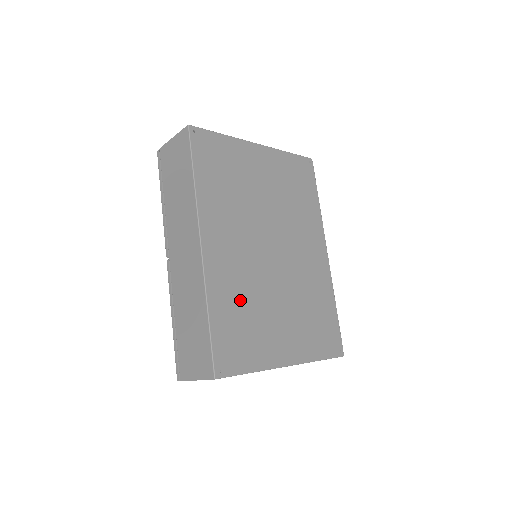
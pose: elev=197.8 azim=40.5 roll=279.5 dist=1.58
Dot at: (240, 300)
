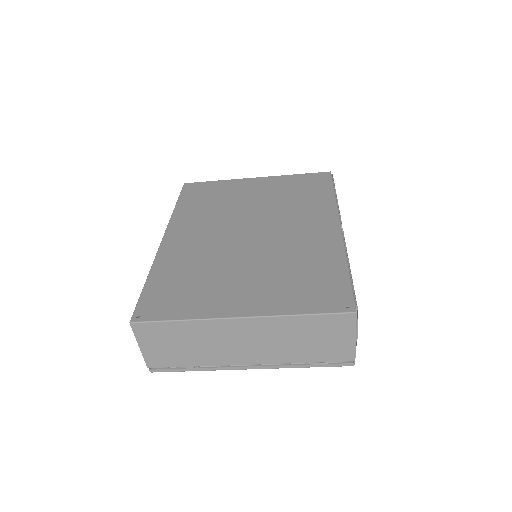
Dot at: (190, 268)
